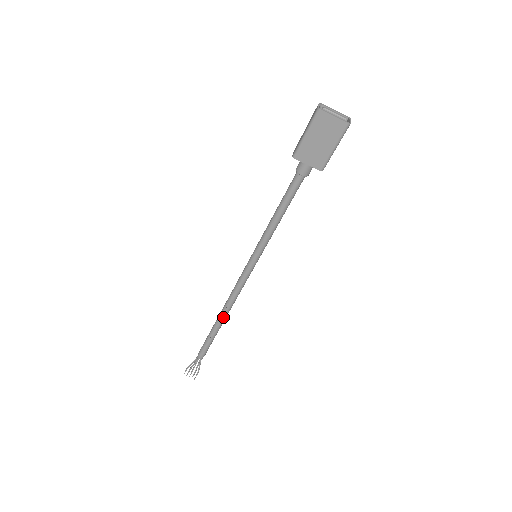
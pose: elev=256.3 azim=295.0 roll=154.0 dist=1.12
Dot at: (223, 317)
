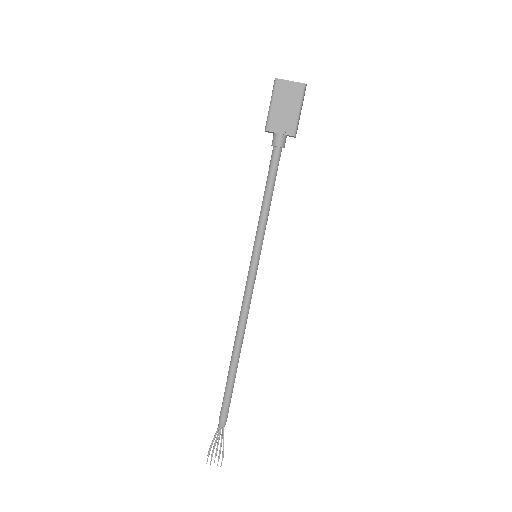
Dot at: (237, 349)
